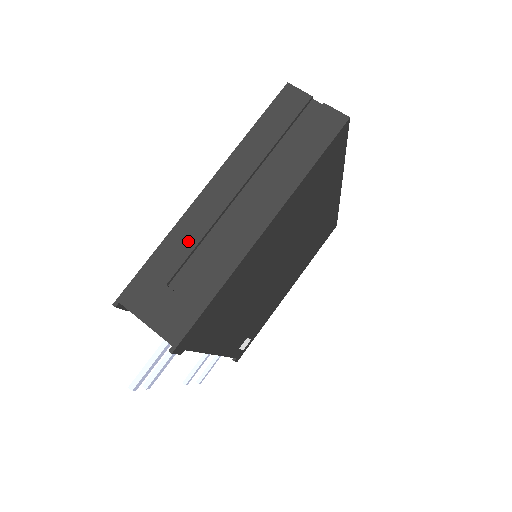
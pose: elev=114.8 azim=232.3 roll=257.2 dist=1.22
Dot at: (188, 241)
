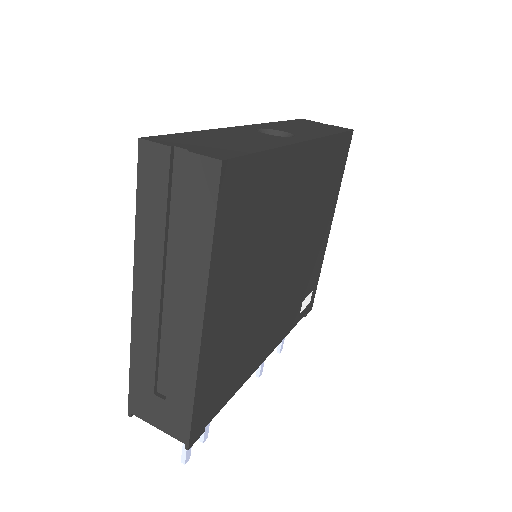
Dot at: (148, 352)
